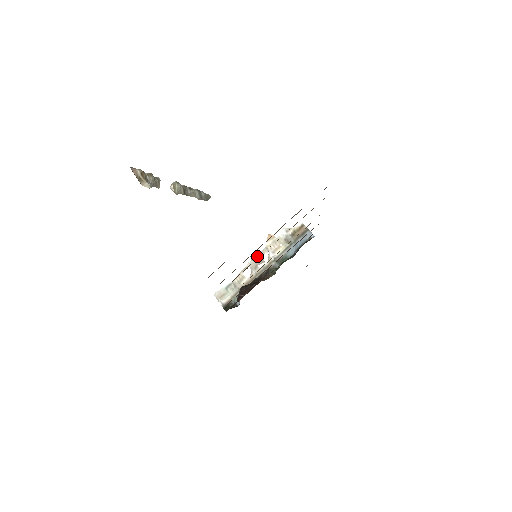
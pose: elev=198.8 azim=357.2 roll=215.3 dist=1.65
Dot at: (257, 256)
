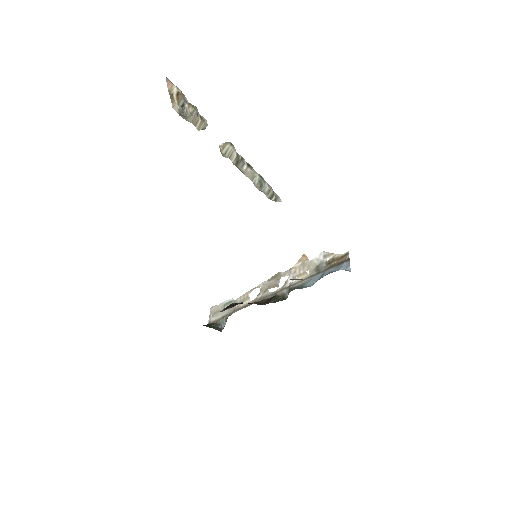
Dot at: (276, 277)
